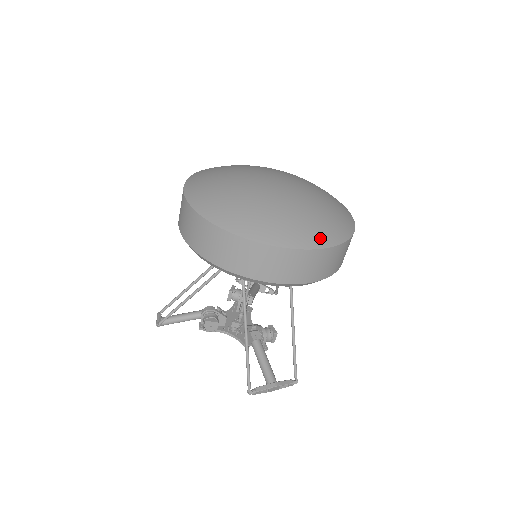
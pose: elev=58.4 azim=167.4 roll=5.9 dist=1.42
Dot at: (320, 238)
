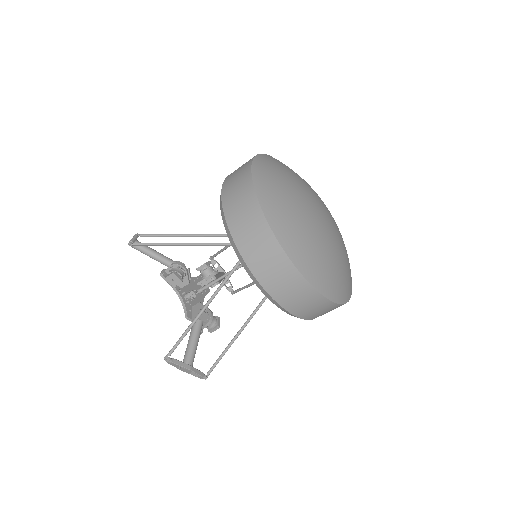
Dot at: (328, 287)
